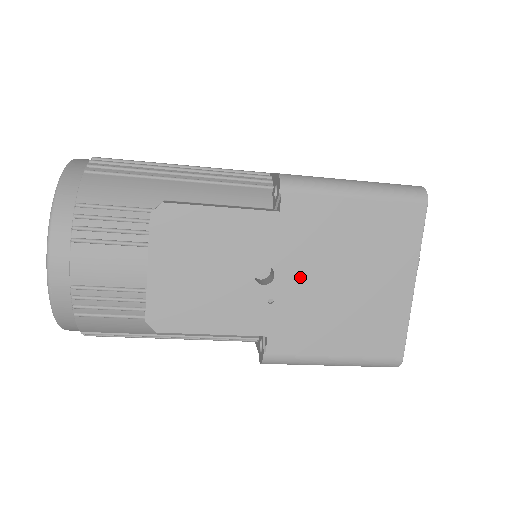
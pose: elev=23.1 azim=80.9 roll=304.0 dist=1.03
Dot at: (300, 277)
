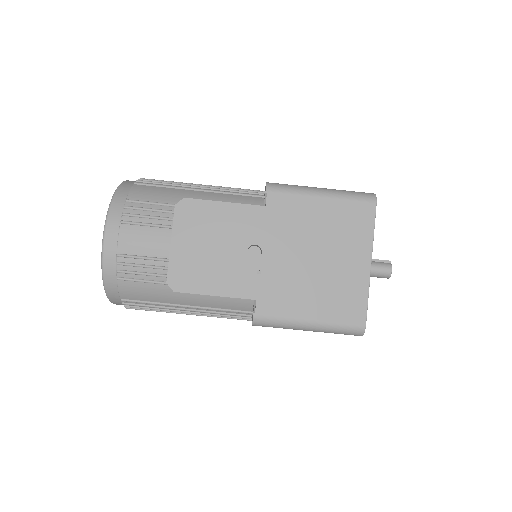
Dot at: (281, 255)
